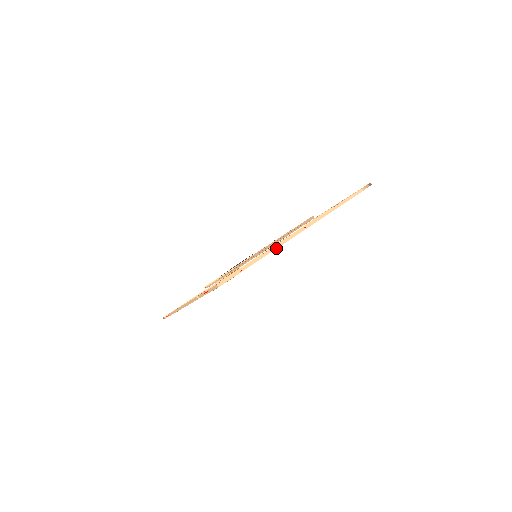
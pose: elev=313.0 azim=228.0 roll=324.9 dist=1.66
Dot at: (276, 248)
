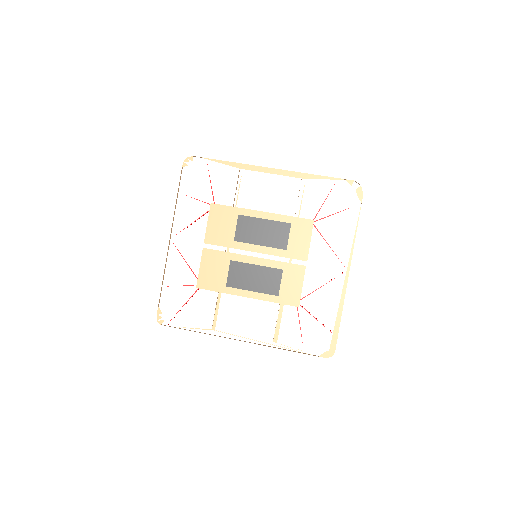
Dot at: occluded
